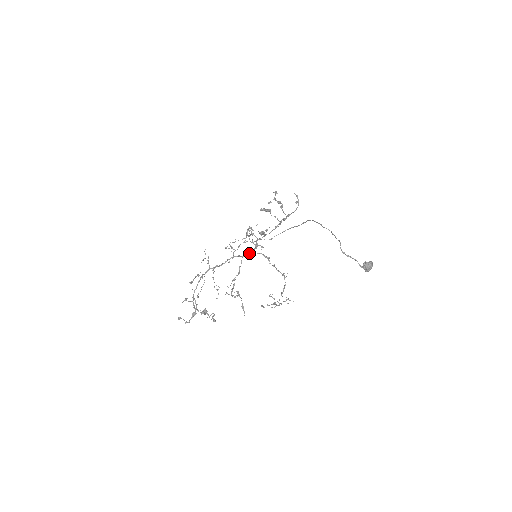
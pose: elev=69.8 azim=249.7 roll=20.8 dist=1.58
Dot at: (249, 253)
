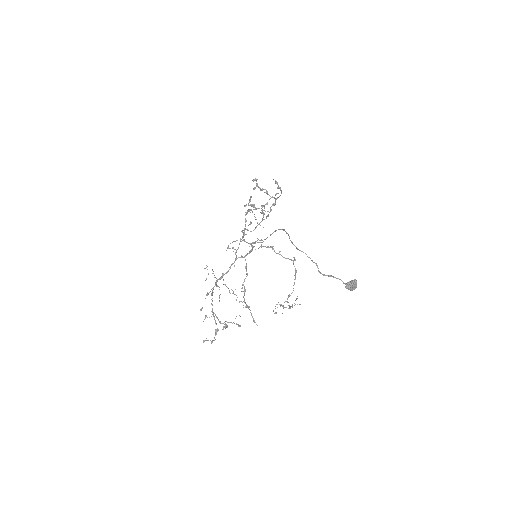
Dot at: (250, 252)
